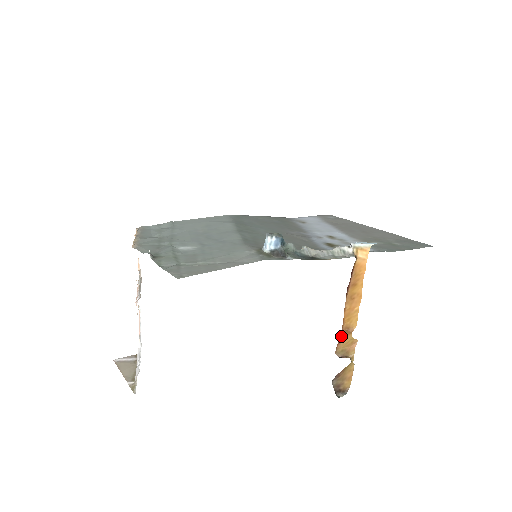
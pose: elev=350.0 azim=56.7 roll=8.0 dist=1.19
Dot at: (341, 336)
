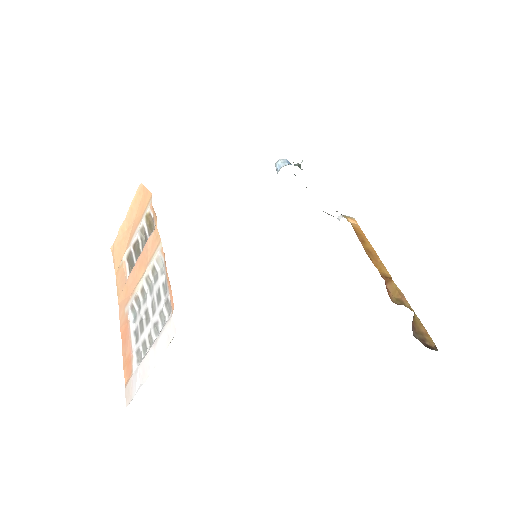
Dot at: (385, 284)
